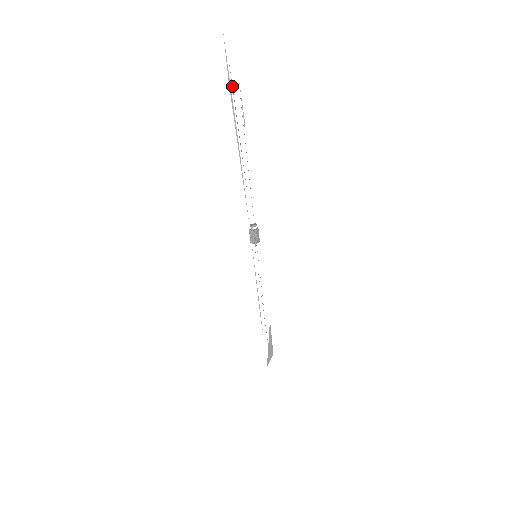
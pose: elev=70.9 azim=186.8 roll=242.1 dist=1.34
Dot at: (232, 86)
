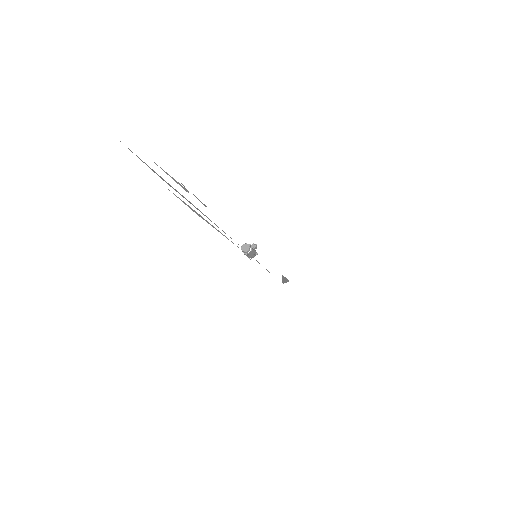
Dot at: (170, 176)
